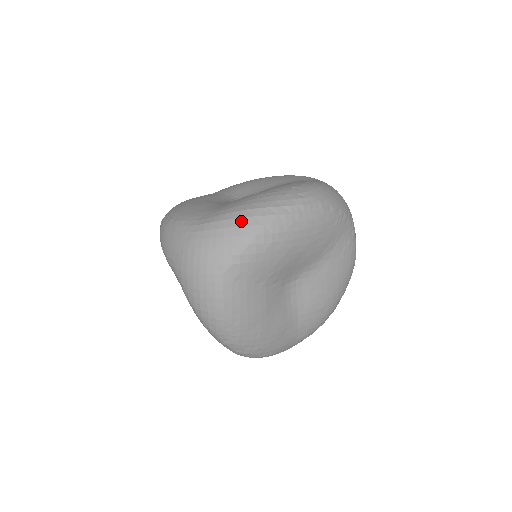
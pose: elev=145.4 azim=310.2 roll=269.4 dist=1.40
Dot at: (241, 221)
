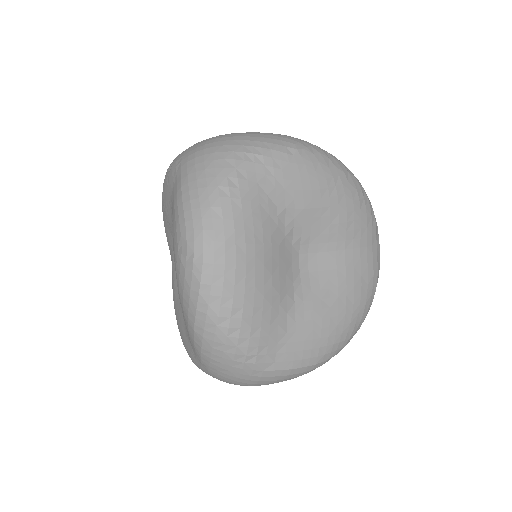
Dot at: (206, 343)
